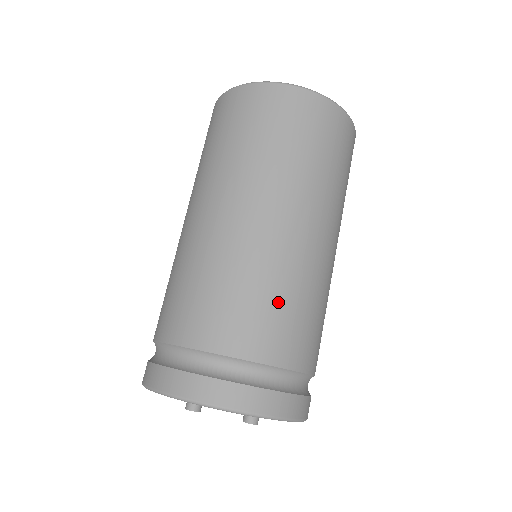
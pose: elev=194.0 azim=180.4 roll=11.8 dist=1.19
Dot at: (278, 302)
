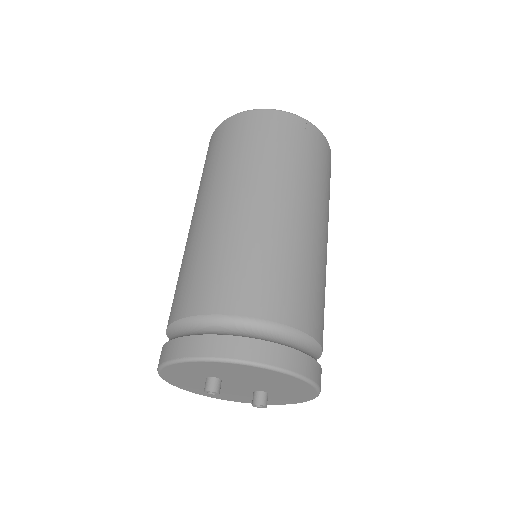
Dot at: (317, 289)
